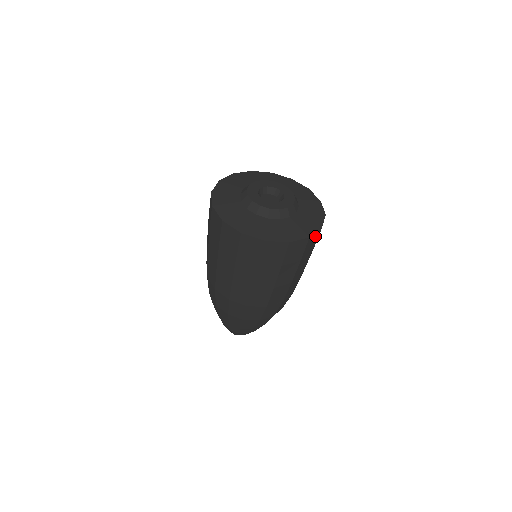
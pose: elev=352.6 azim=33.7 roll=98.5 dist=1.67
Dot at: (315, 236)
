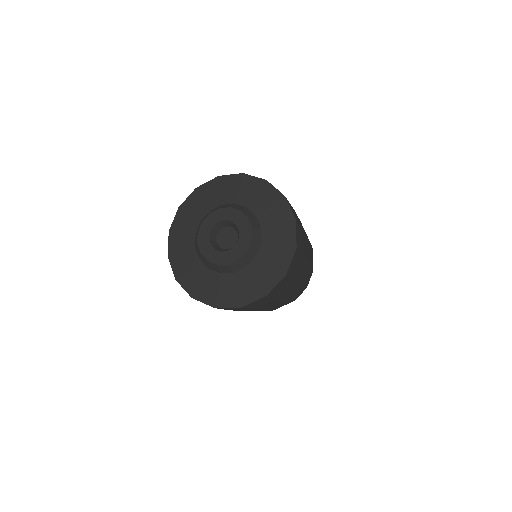
Dot at: occluded
